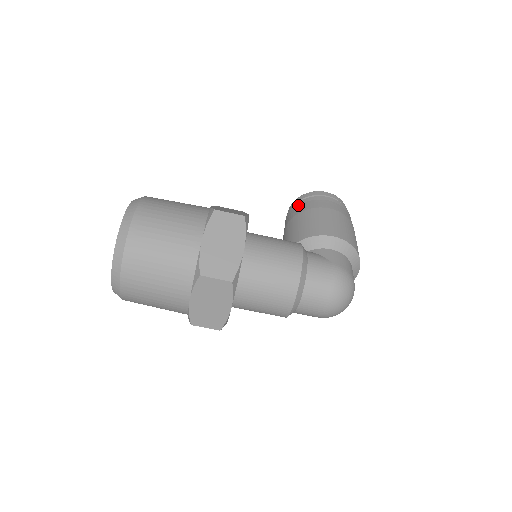
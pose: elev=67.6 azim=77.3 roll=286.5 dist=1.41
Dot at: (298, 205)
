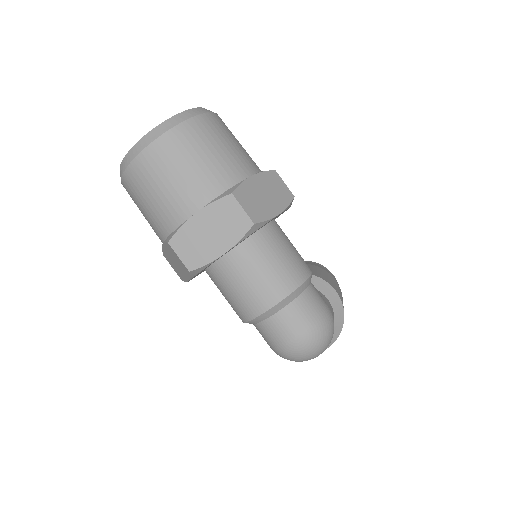
Dot at: (306, 261)
